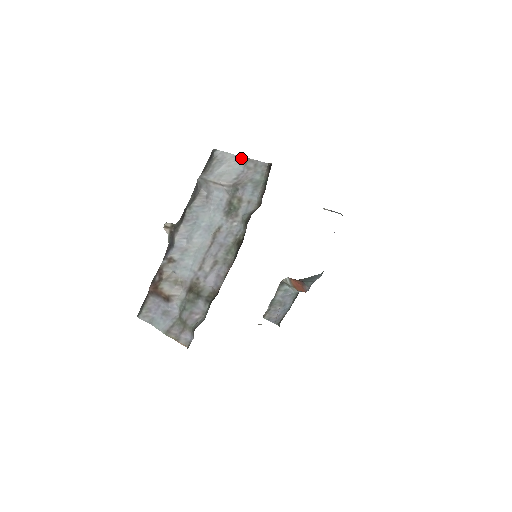
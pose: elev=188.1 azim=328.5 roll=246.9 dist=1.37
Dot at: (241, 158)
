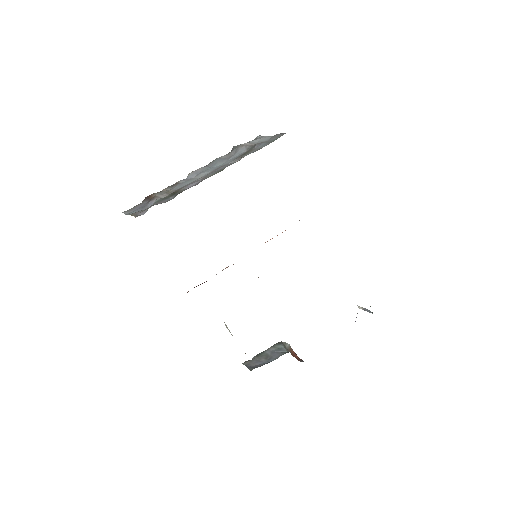
Dot at: (272, 136)
